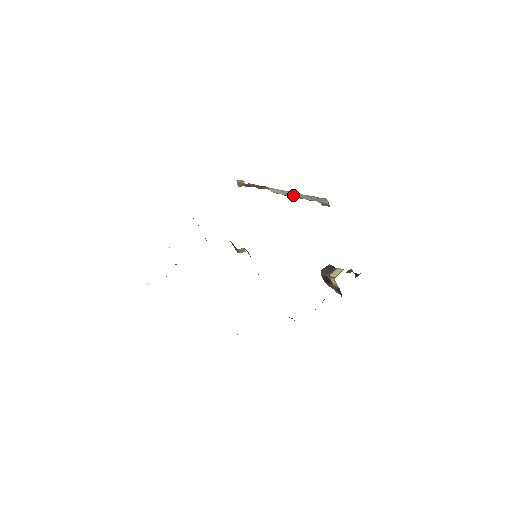
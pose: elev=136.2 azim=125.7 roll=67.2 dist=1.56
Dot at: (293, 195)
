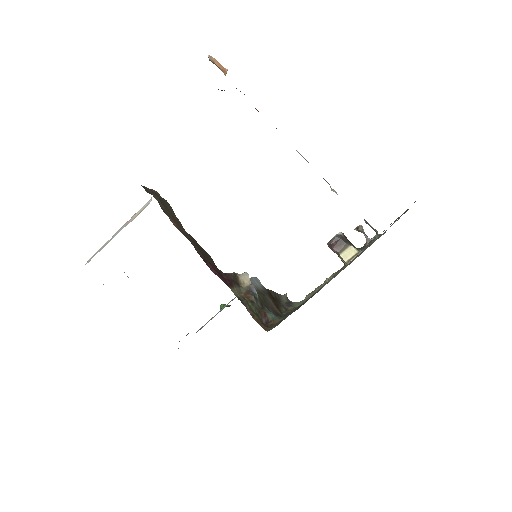
Dot at: occluded
